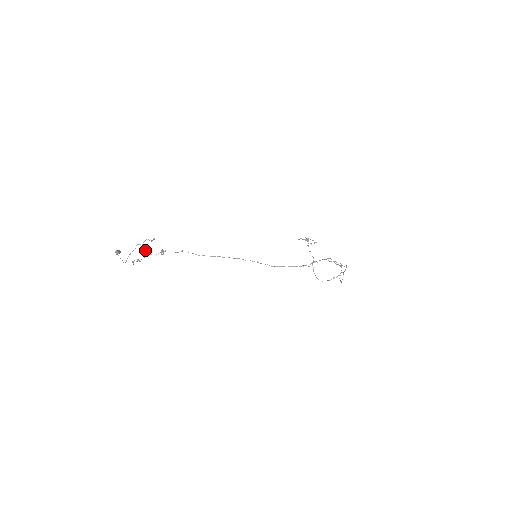
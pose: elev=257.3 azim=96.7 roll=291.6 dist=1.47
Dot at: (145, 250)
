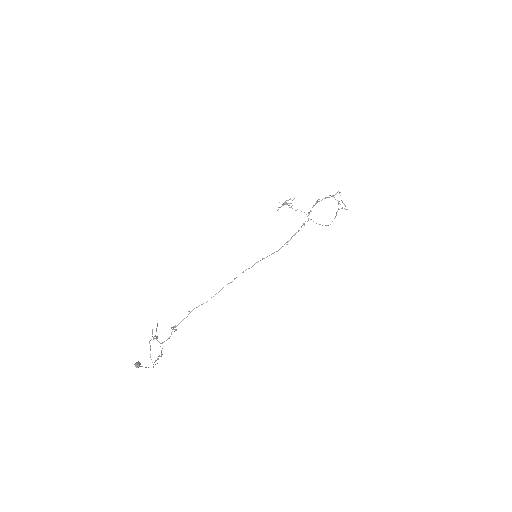
Dot at: (158, 341)
